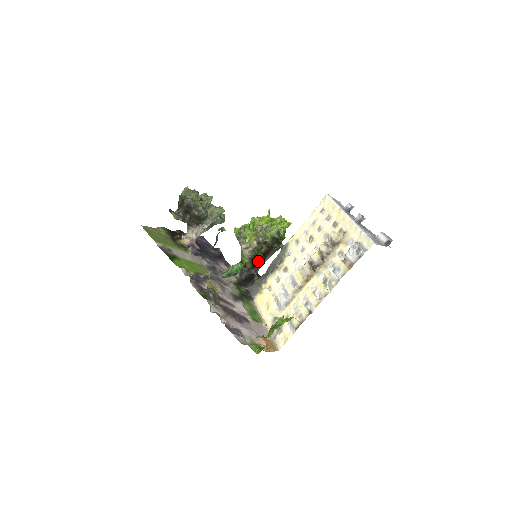
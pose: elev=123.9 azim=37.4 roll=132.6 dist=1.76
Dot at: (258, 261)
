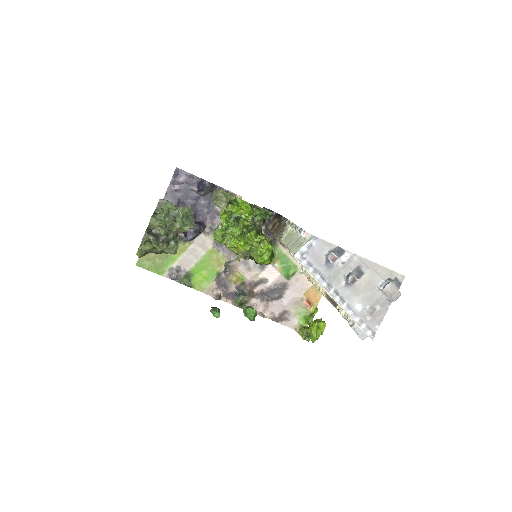
Dot at: occluded
